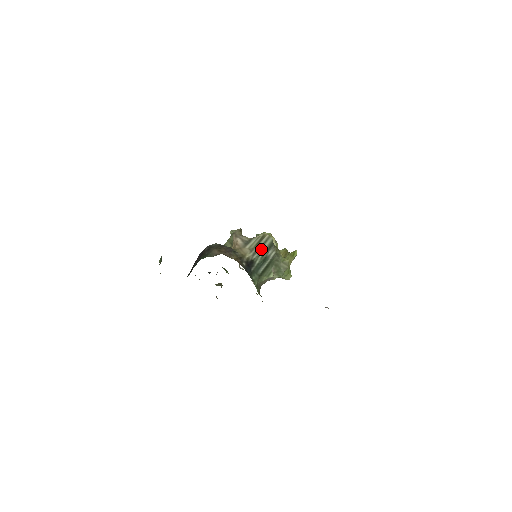
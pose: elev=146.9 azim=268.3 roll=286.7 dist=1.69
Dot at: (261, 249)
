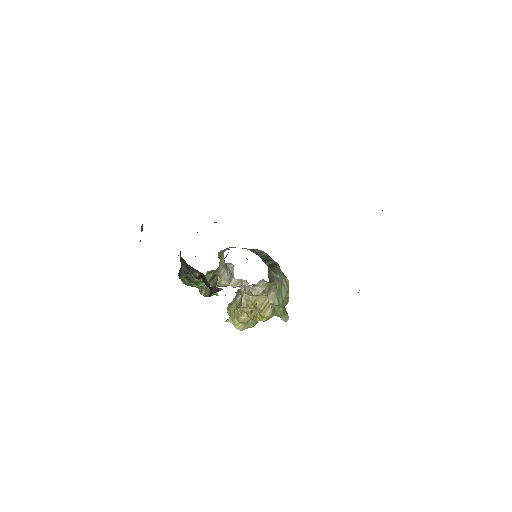
Dot at: (259, 254)
